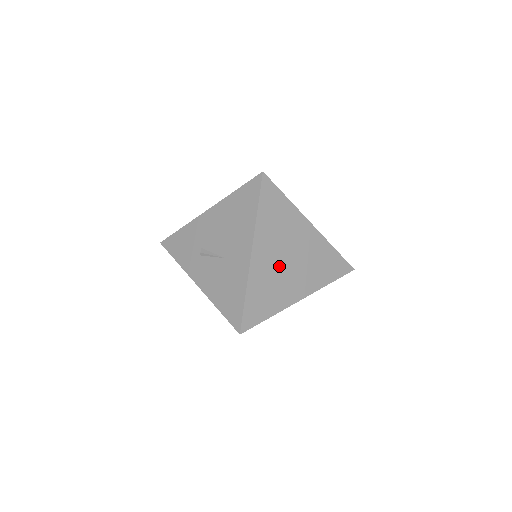
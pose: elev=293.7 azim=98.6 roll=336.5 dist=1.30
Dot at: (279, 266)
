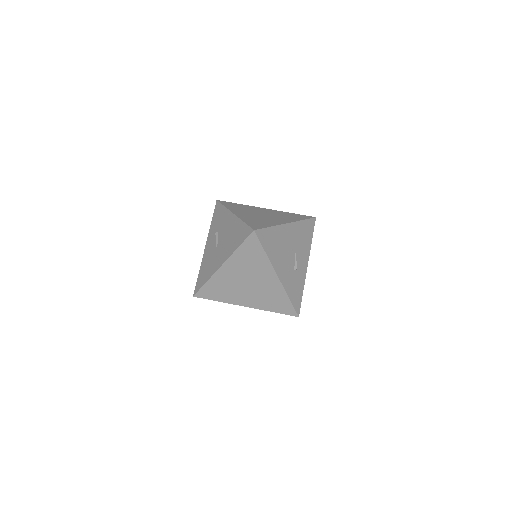
Dot at: (238, 283)
